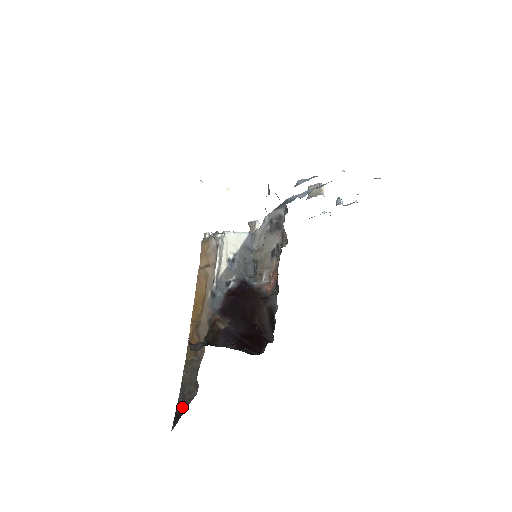
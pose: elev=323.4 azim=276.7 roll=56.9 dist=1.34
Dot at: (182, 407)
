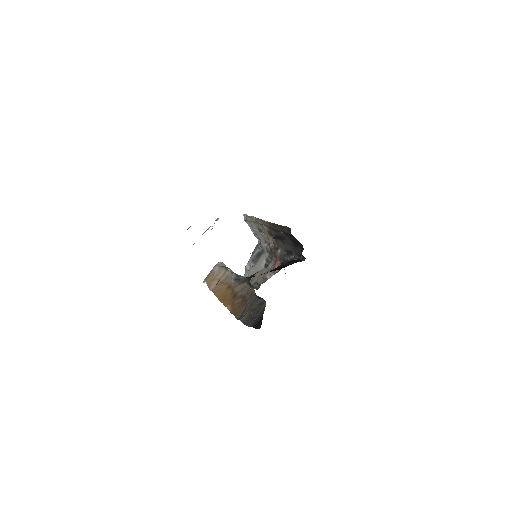
Dot at: (258, 319)
